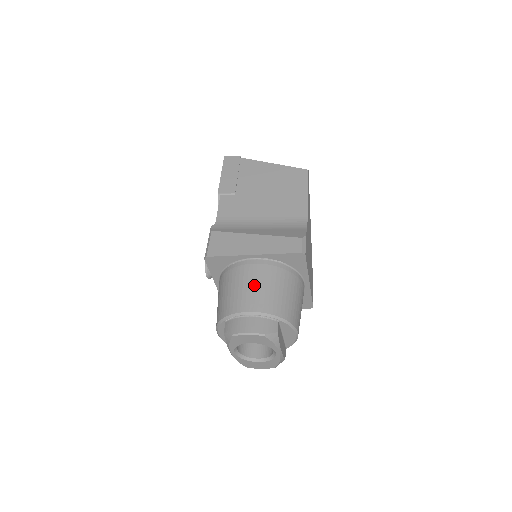
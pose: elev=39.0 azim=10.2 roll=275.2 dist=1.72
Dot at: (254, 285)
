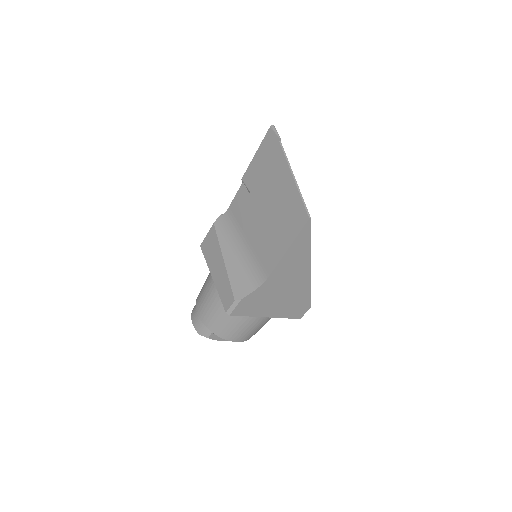
Dot at: (206, 298)
